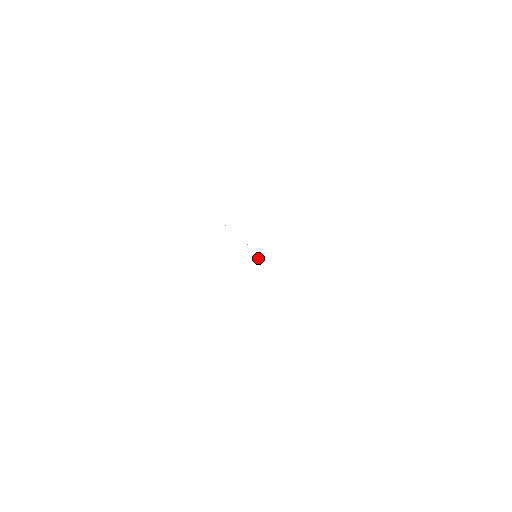
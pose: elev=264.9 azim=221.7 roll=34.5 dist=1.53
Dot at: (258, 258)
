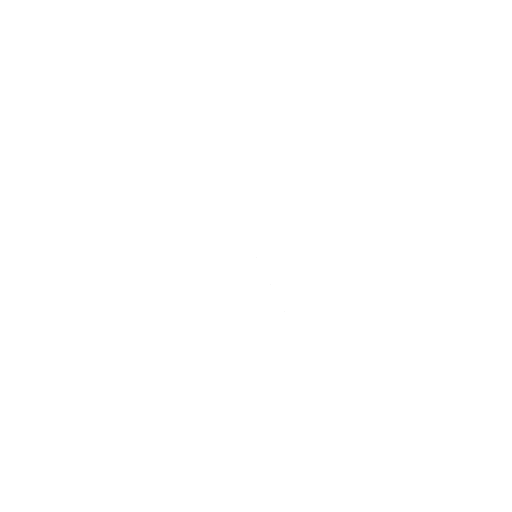
Dot at: occluded
